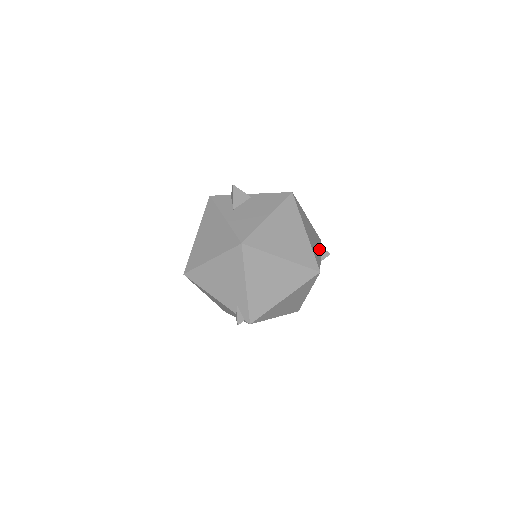
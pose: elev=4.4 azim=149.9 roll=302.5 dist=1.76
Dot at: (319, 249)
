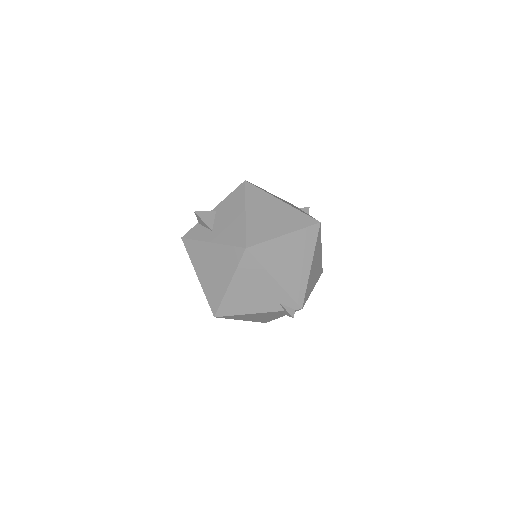
Dot at: (300, 209)
